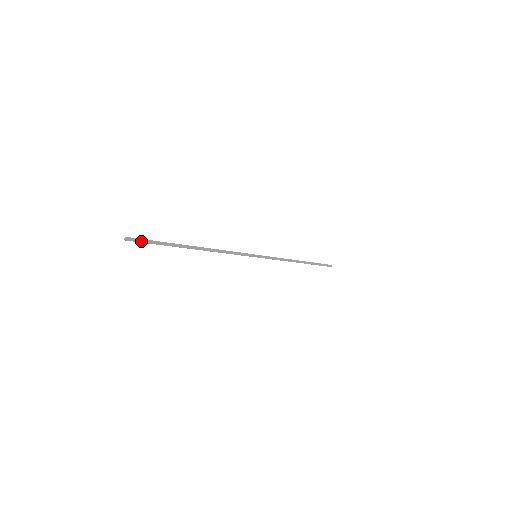
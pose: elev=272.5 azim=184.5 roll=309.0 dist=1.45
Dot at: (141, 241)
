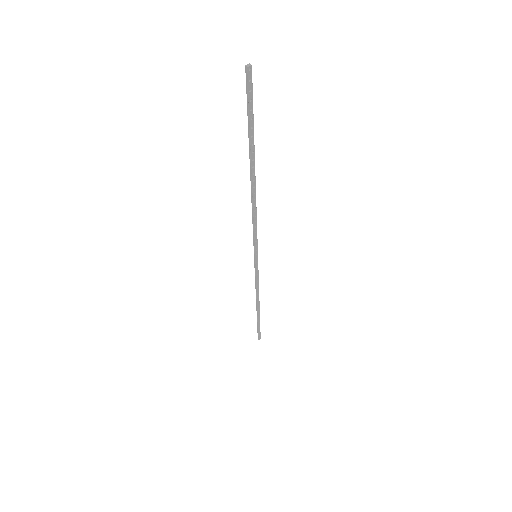
Dot at: (250, 92)
